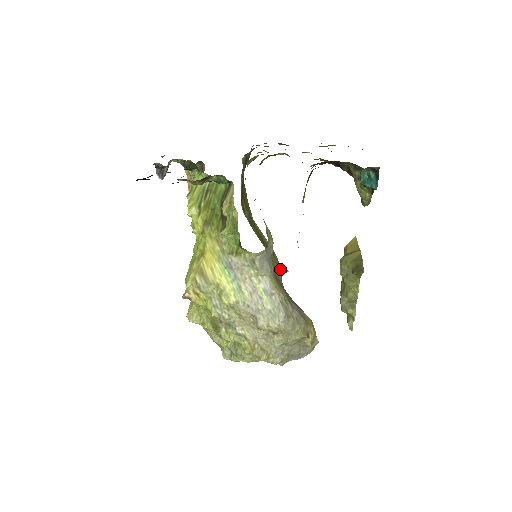
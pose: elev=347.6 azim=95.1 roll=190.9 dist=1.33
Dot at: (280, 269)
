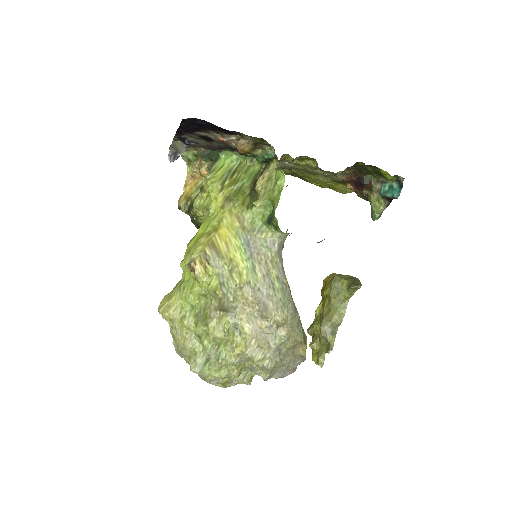
Dot at: occluded
